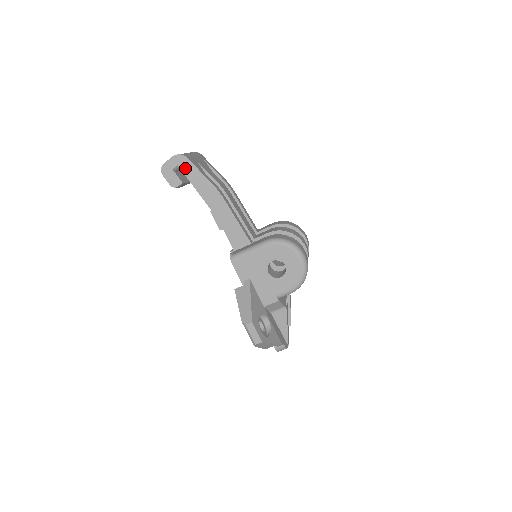
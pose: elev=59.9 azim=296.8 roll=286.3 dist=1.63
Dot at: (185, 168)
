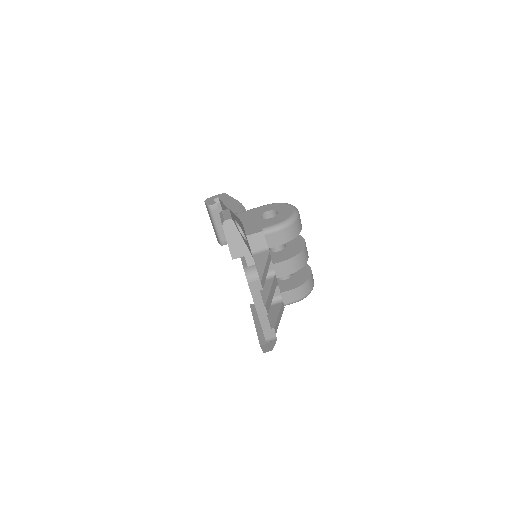
Dot at: (223, 198)
